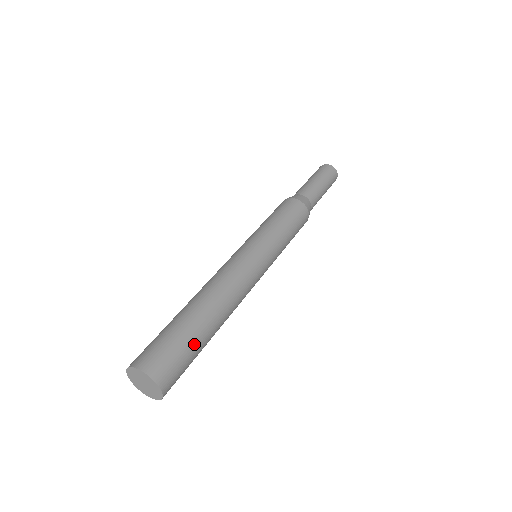
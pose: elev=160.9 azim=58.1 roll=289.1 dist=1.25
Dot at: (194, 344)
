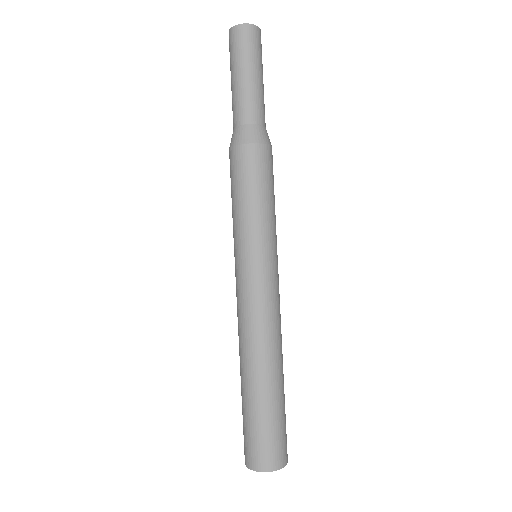
Dot at: (284, 409)
